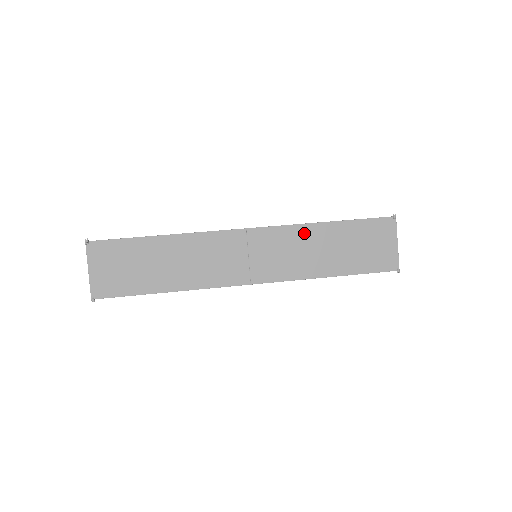
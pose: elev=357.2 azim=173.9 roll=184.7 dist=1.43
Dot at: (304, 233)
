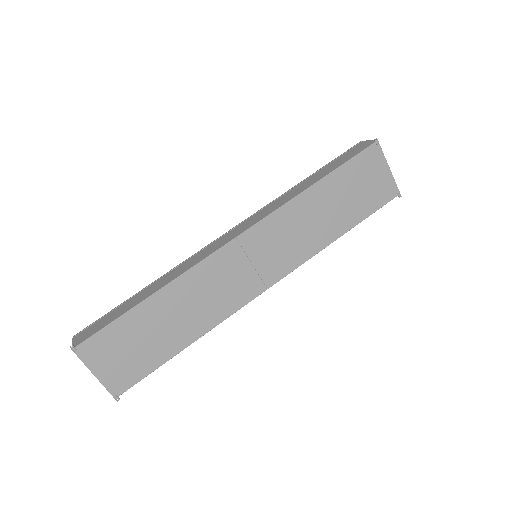
Dot at: (296, 209)
